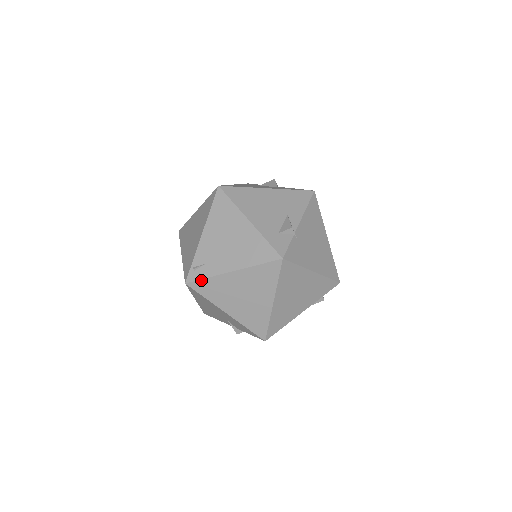
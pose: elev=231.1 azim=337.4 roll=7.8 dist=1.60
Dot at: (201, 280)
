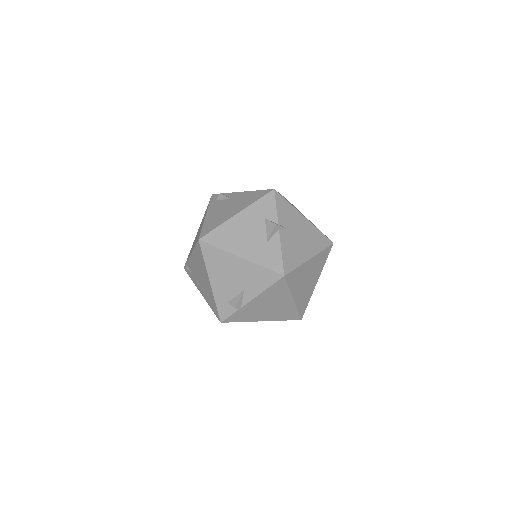
Dot at: (190, 277)
